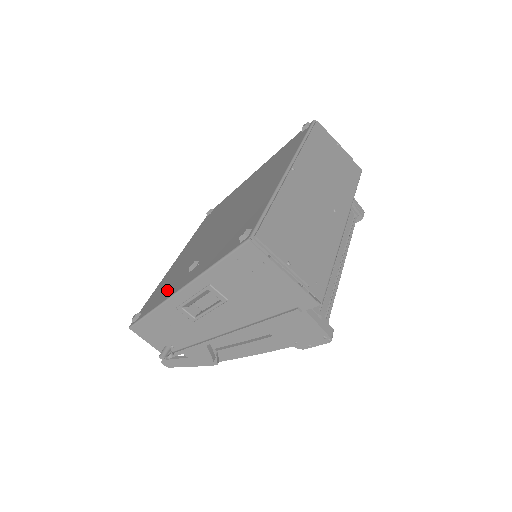
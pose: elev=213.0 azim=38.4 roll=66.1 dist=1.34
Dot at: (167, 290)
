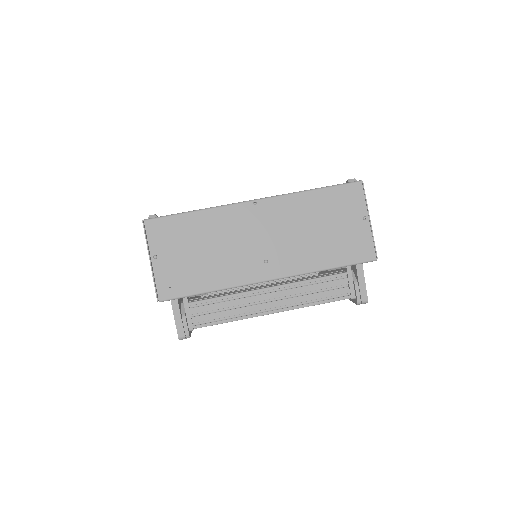
Dot at: occluded
